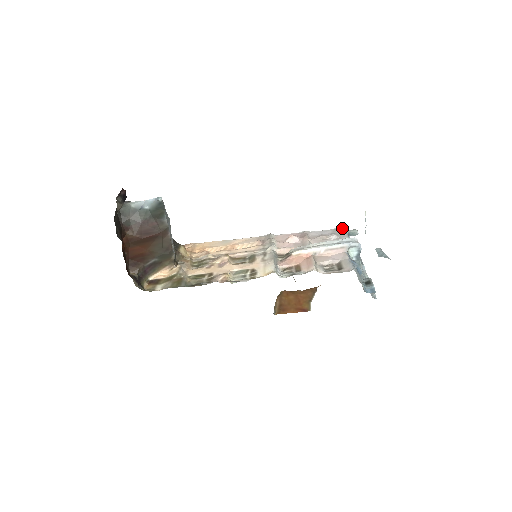
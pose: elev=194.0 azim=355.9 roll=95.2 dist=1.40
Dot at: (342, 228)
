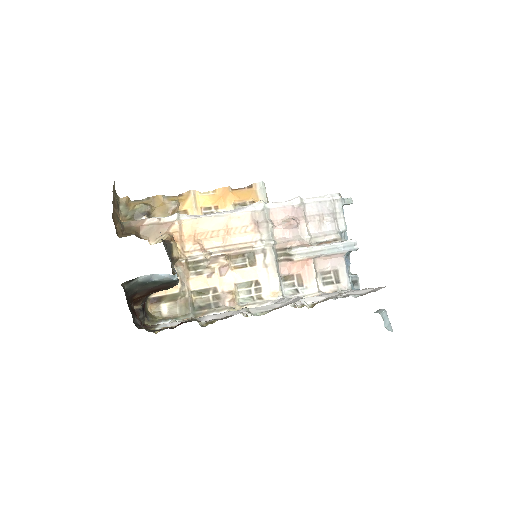
Dot at: (338, 199)
